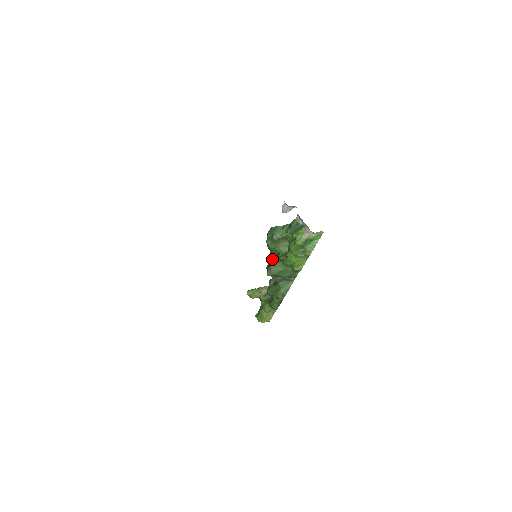
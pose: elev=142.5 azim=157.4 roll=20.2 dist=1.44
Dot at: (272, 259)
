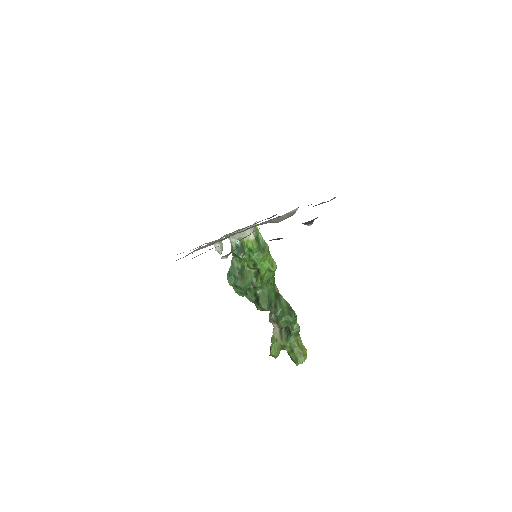
Dot at: (253, 301)
